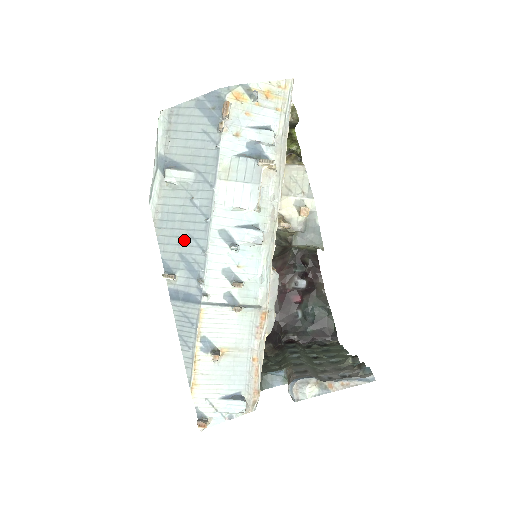
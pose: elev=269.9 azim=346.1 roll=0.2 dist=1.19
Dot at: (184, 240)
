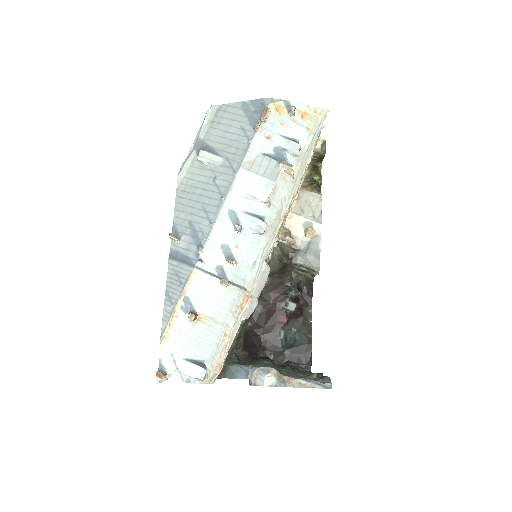
Dot at: (197, 211)
